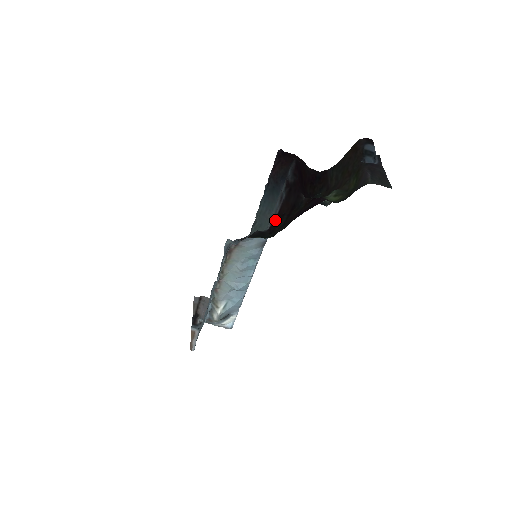
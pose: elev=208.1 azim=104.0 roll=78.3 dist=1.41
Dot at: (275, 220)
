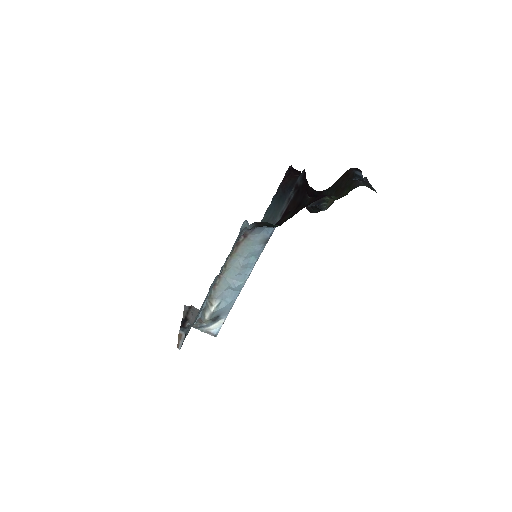
Dot at: (281, 218)
